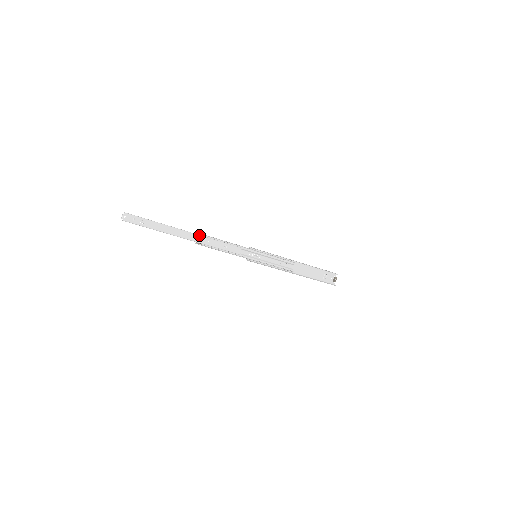
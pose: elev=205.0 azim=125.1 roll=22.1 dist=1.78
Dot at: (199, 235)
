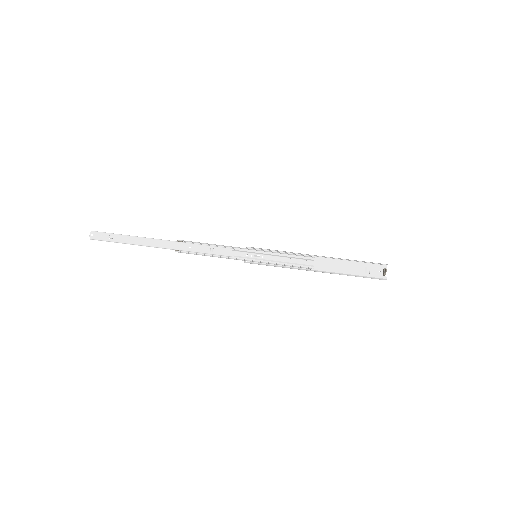
Dot at: (177, 242)
